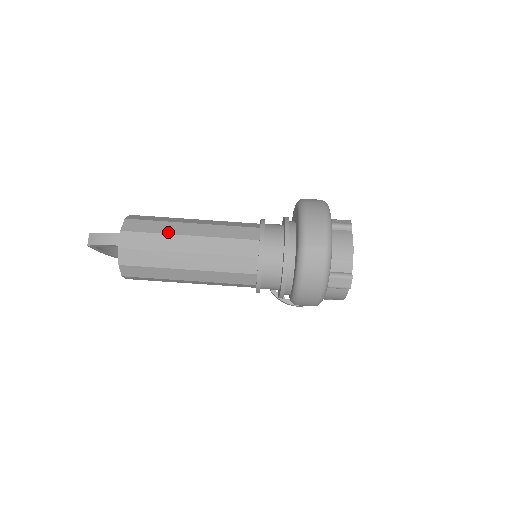
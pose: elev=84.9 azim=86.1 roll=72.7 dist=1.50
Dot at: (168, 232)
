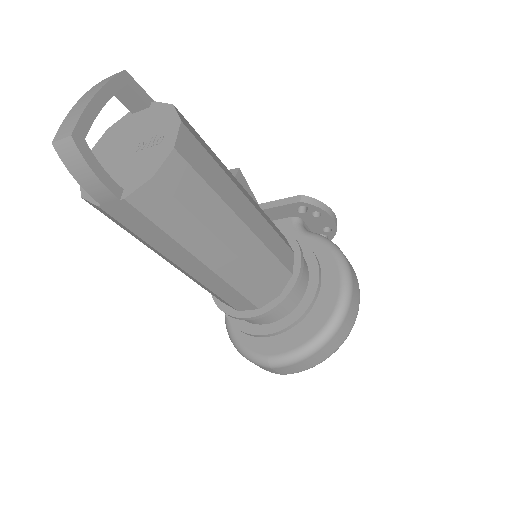
Dot at: (186, 245)
